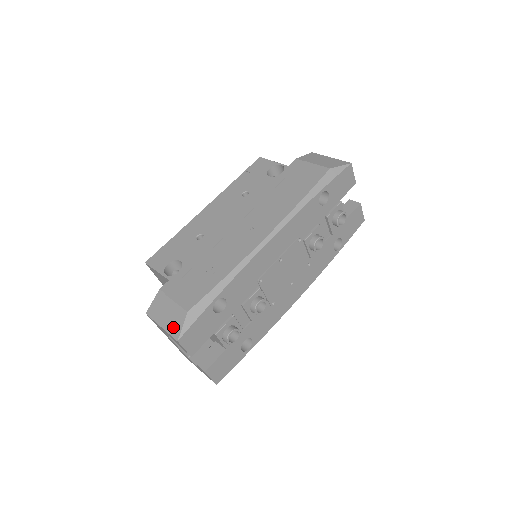
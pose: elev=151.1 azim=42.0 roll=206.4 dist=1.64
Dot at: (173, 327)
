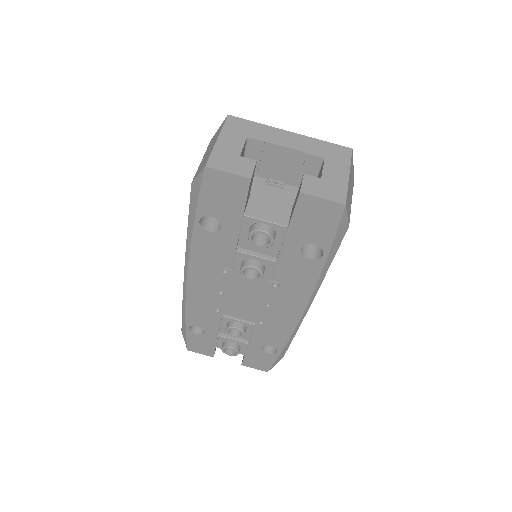
Dot at: occluded
